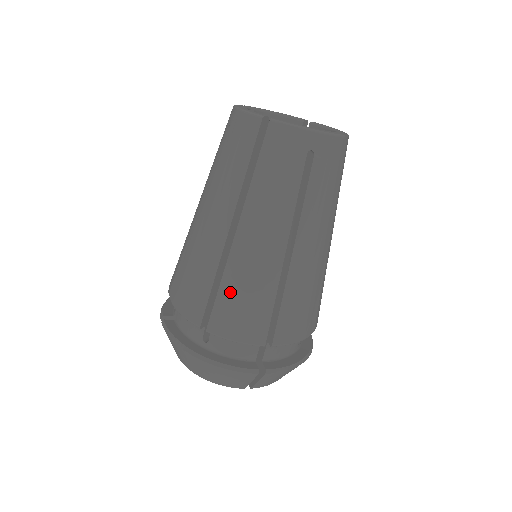
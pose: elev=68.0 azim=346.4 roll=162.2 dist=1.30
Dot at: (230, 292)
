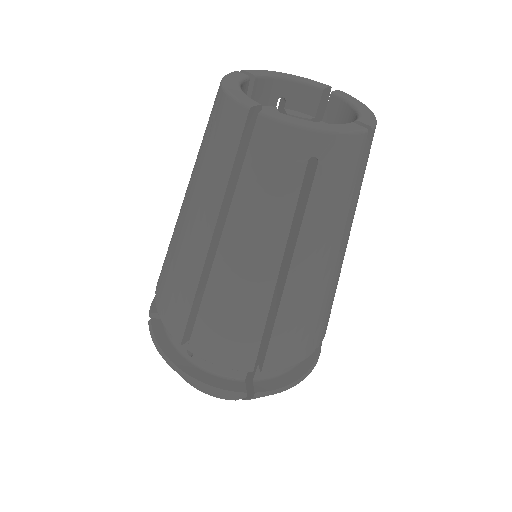
Dot at: (211, 315)
